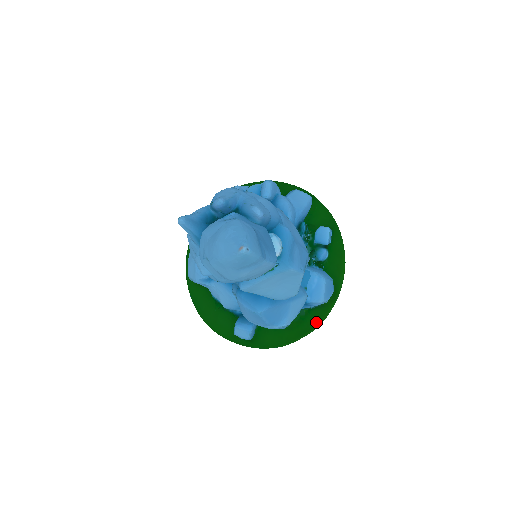
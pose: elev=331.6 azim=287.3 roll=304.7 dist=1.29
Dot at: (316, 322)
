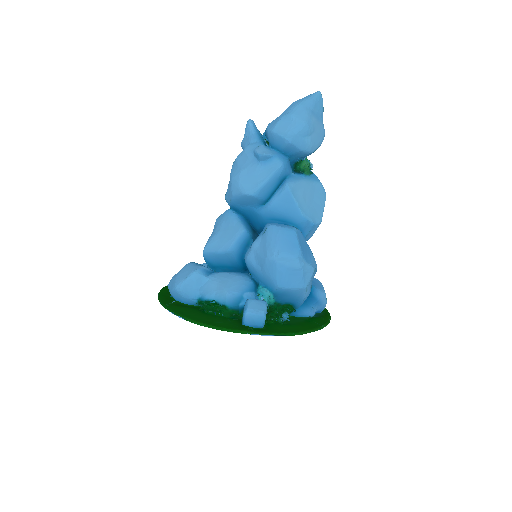
Dot at: (322, 322)
